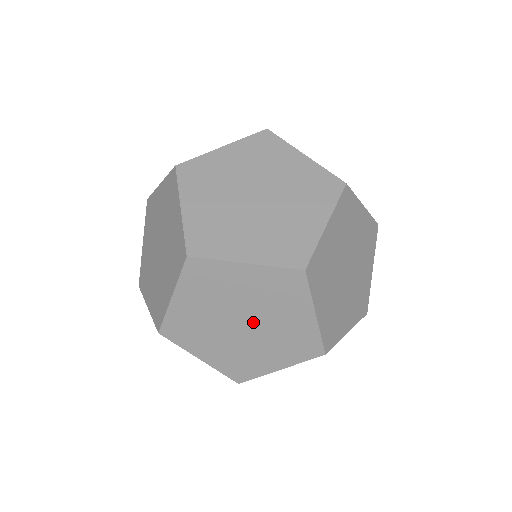
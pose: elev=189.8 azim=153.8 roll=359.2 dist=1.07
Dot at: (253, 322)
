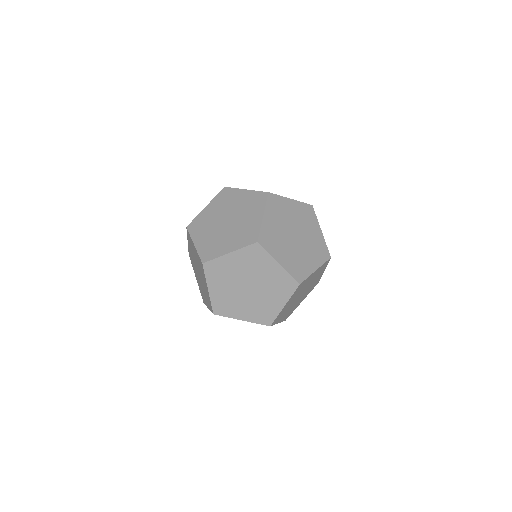
Dot at: (254, 290)
